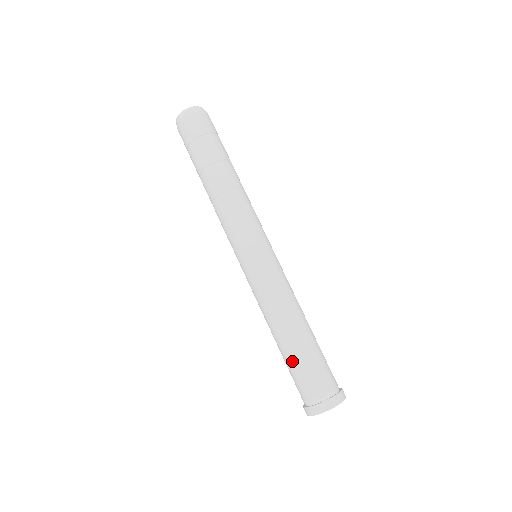
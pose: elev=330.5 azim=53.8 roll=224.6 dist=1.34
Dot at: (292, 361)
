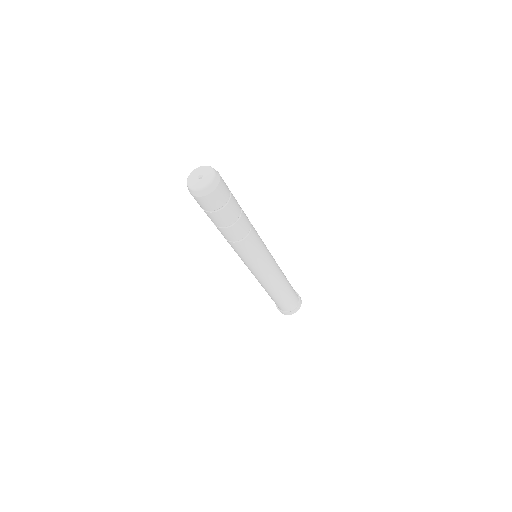
Dot at: (281, 301)
